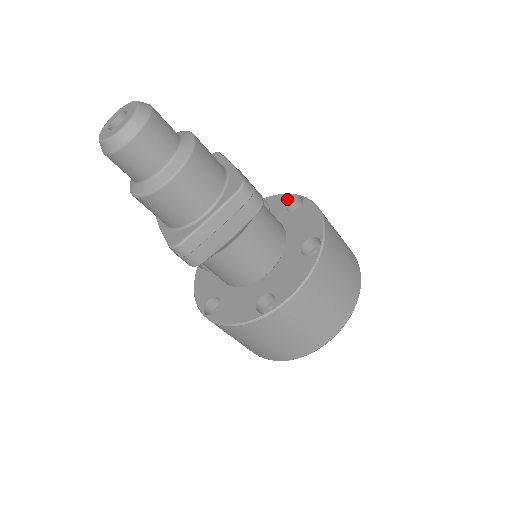
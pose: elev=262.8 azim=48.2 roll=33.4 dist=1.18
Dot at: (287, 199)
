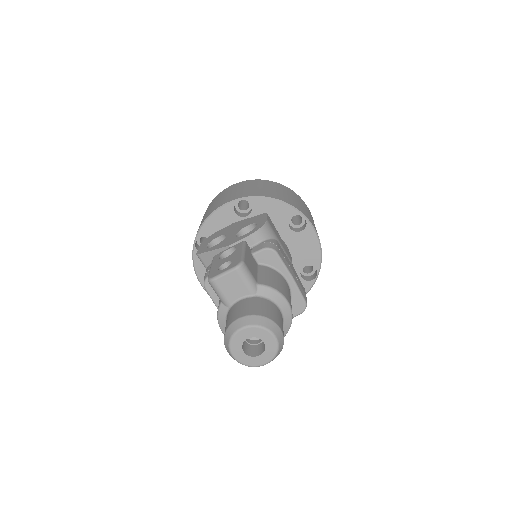
Dot at: (291, 214)
